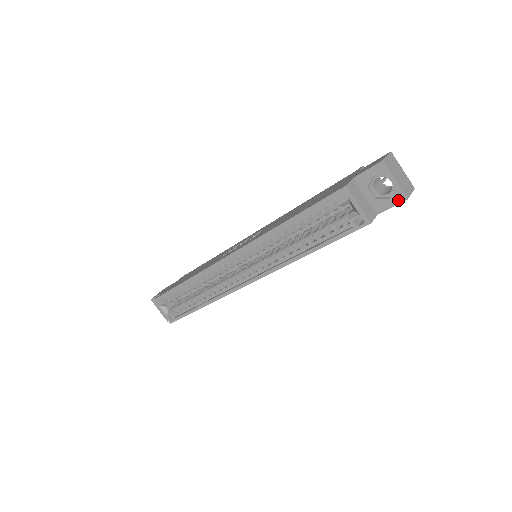
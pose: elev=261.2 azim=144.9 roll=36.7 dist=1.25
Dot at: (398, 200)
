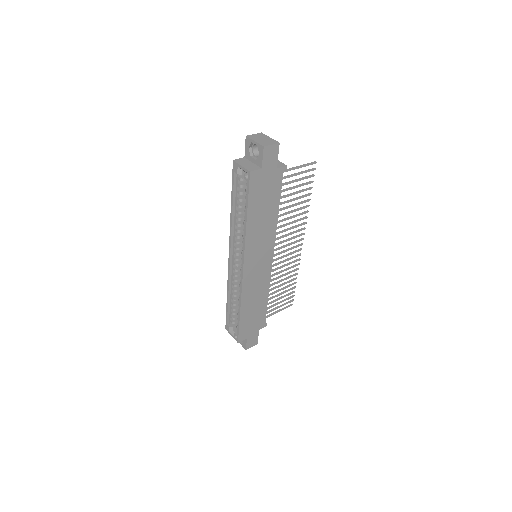
Dot at: (262, 151)
